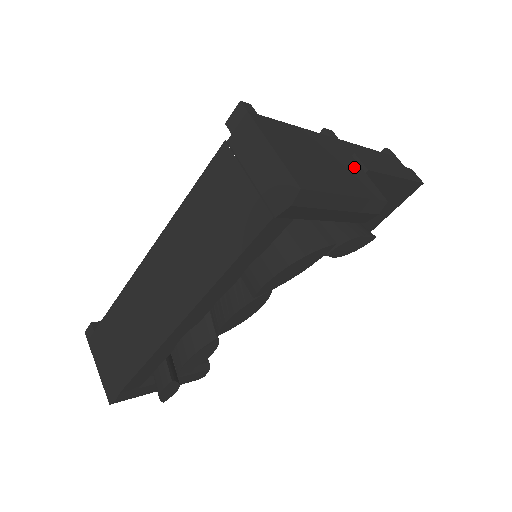
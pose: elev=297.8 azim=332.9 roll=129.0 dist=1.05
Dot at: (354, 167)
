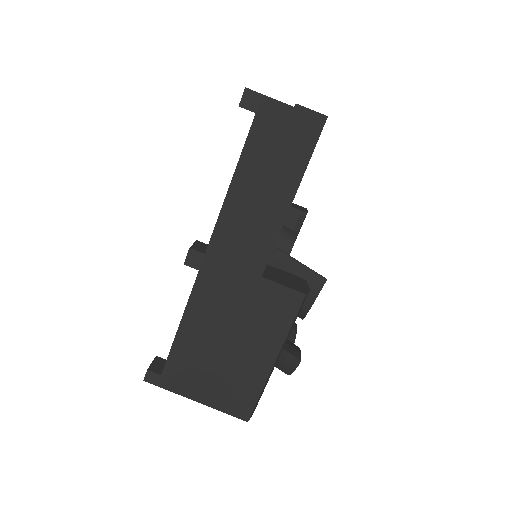
Dot at: (249, 291)
